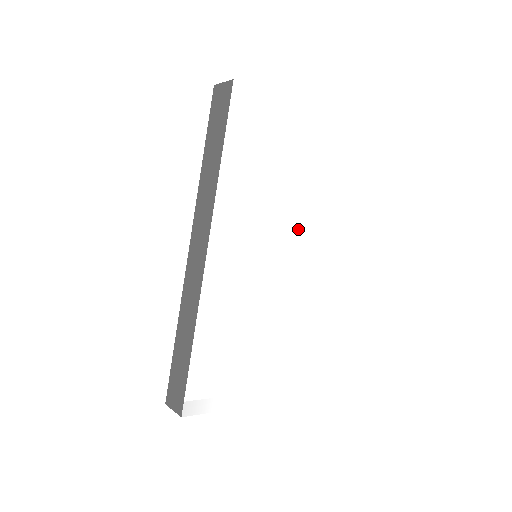
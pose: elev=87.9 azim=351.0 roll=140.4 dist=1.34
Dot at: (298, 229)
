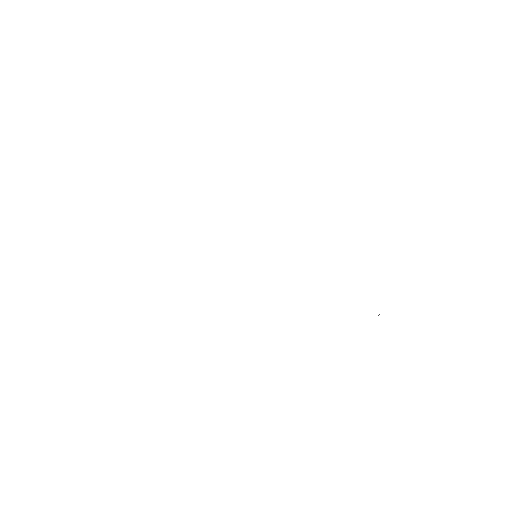
Dot at: (261, 215)
